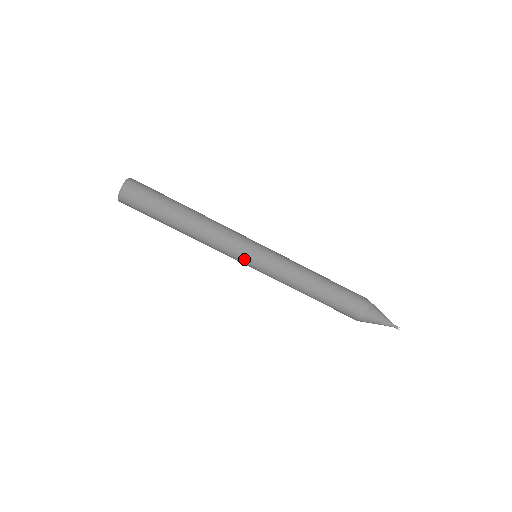
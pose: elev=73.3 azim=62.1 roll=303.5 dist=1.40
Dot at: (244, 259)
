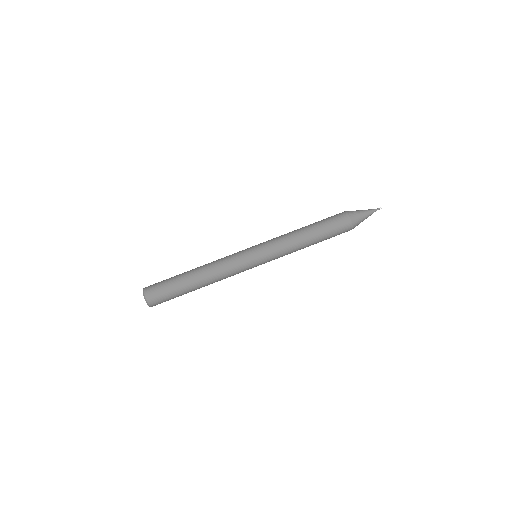
Dot at: (251, 266)
